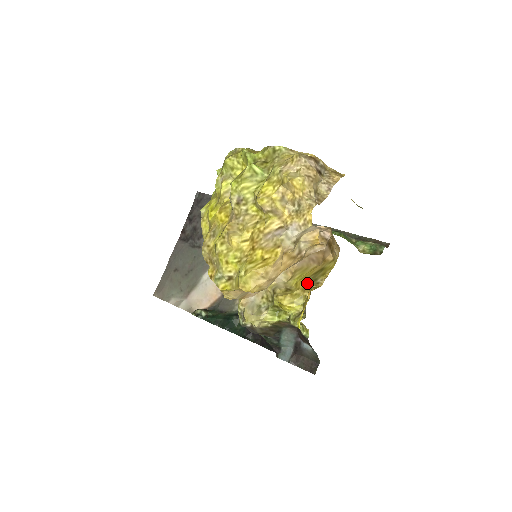
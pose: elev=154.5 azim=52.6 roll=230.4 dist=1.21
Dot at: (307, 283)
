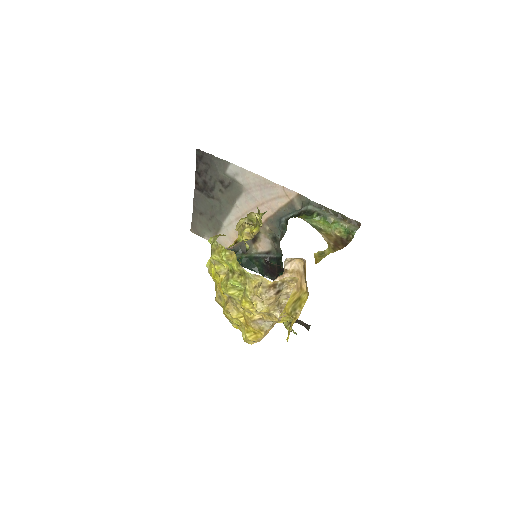
Dot at: (290, 311)
